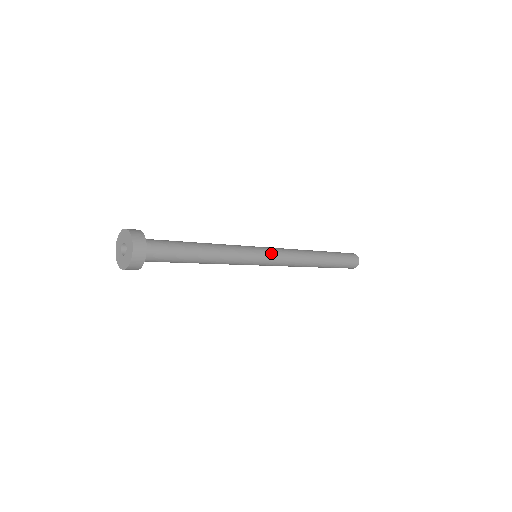
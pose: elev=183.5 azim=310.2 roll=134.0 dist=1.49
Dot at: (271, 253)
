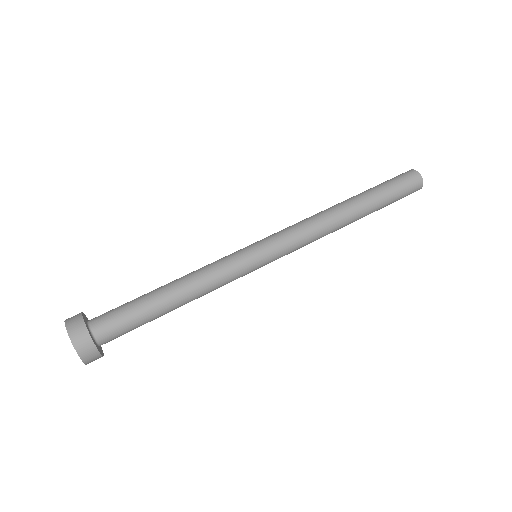
Dot at: (276, 256)
